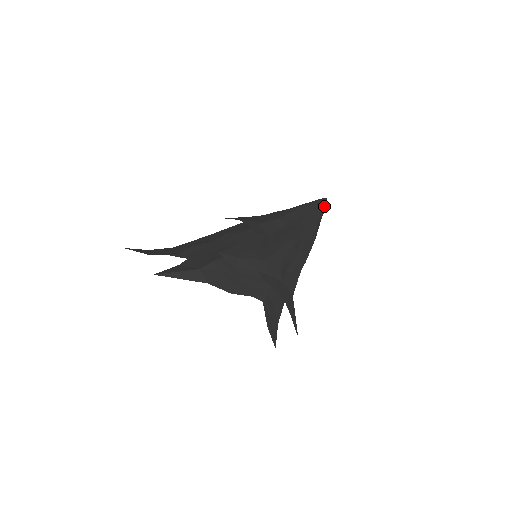
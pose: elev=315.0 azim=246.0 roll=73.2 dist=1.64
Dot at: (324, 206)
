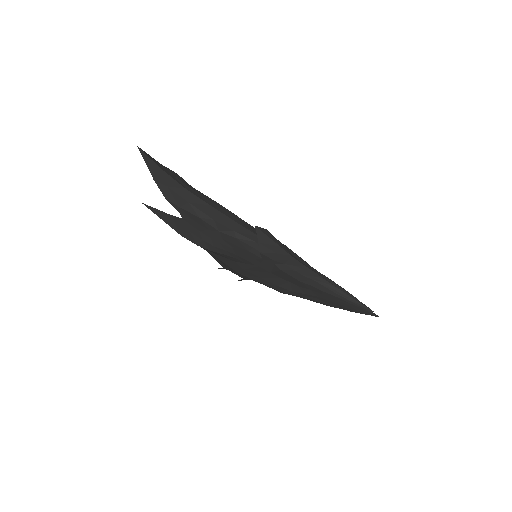
Dot at: occluded
